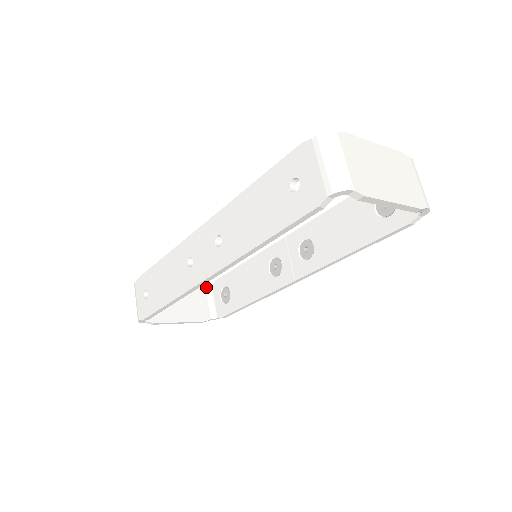
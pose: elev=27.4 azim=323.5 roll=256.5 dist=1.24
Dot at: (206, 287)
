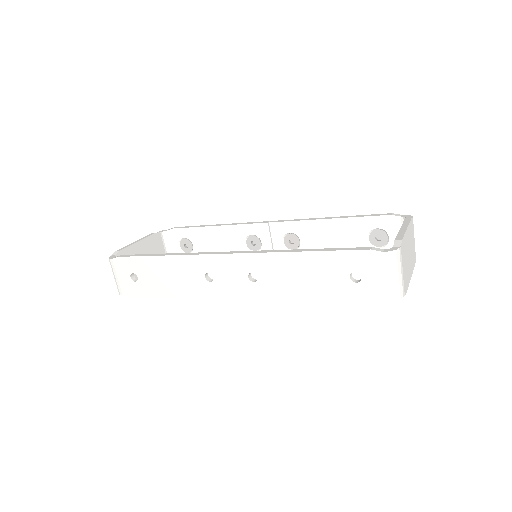
Dot at: (161, 233)
